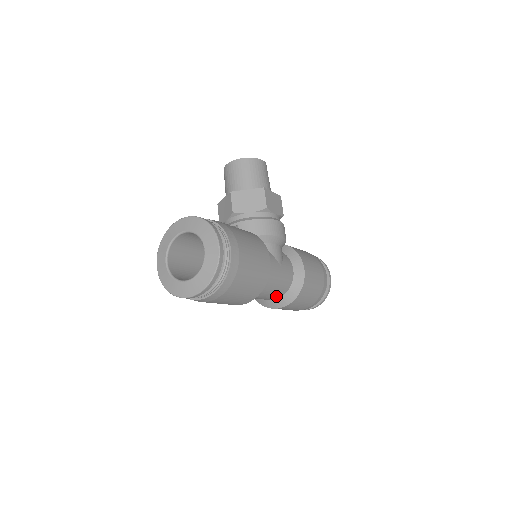
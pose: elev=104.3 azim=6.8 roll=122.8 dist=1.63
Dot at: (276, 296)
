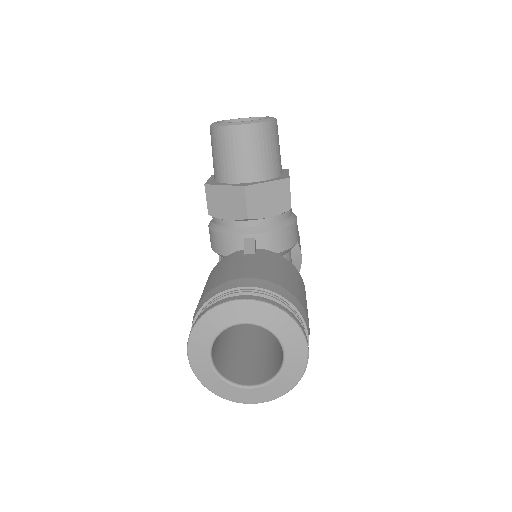
Dot at: occluded
